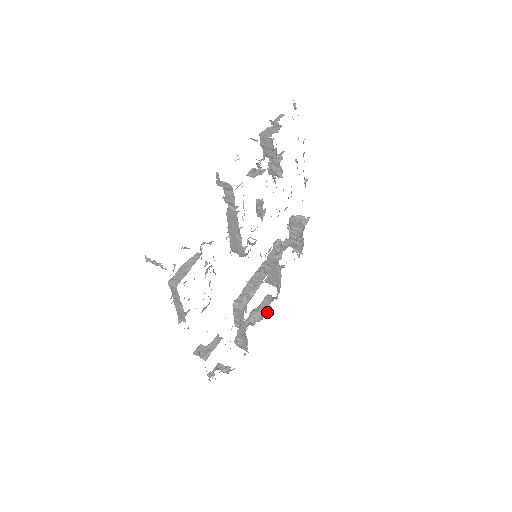
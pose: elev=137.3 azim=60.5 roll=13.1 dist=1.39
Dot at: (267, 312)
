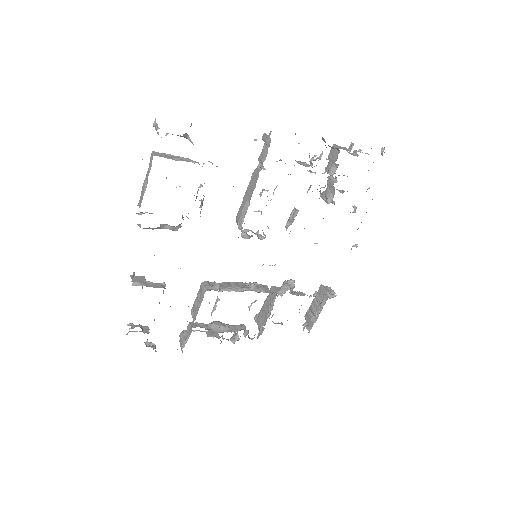
Dot at: occluded
